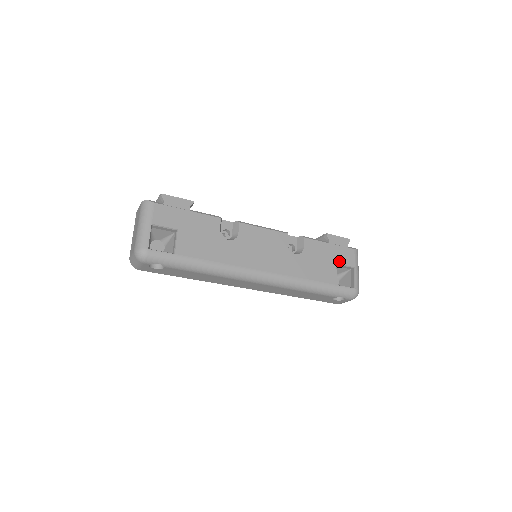
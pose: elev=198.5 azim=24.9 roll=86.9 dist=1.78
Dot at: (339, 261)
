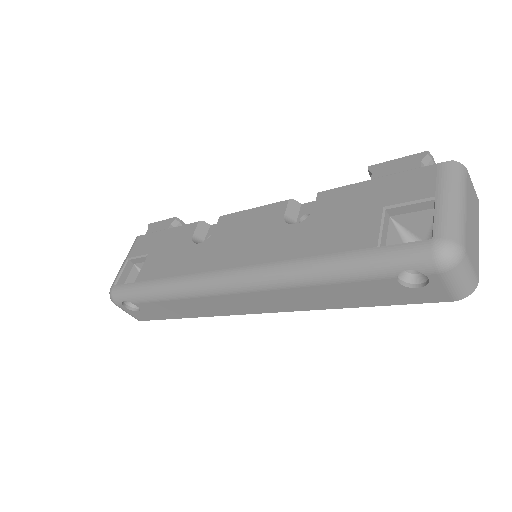
Dot at: (391, 201)
